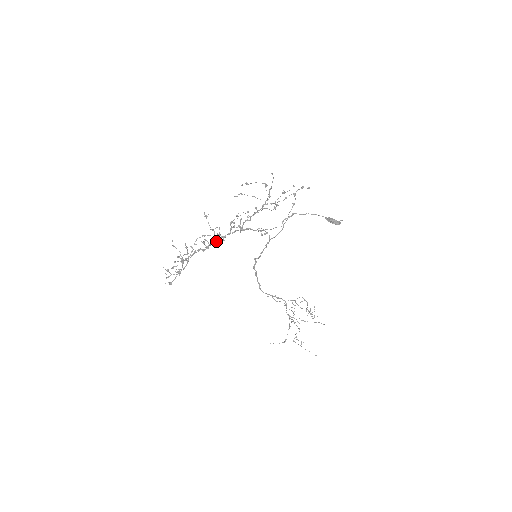
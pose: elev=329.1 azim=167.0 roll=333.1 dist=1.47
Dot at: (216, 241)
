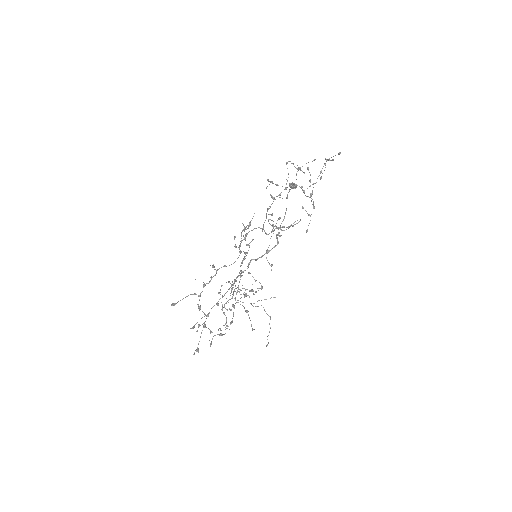
Dot at: occluded
